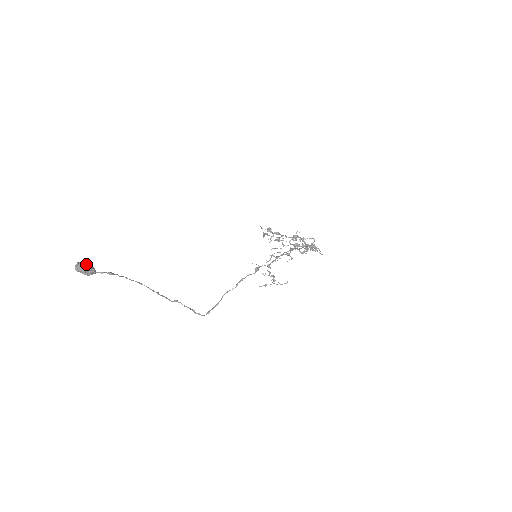
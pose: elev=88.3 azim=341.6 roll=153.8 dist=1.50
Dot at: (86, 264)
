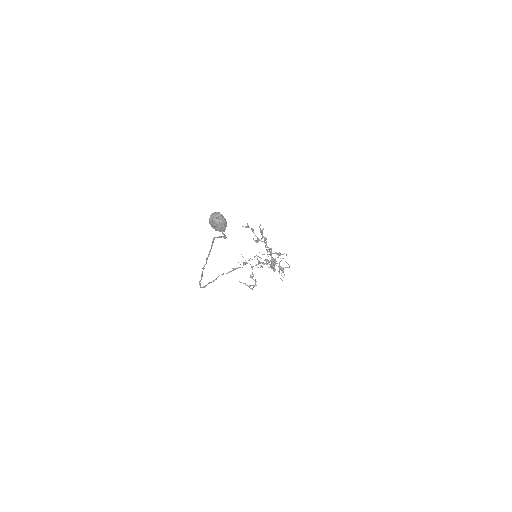
Dot at: (226, 221)
